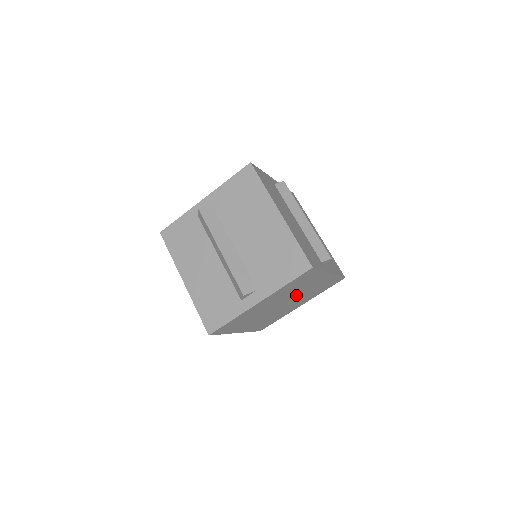
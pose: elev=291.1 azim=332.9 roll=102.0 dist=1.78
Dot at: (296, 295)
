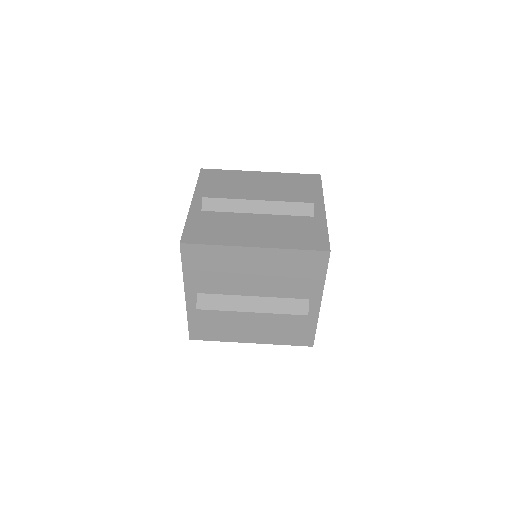
Dot at: occluded
